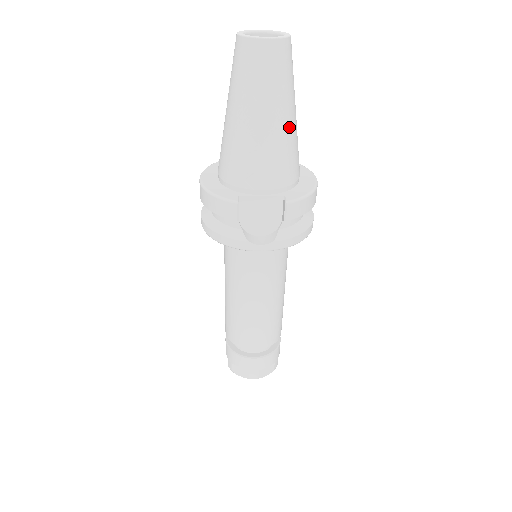
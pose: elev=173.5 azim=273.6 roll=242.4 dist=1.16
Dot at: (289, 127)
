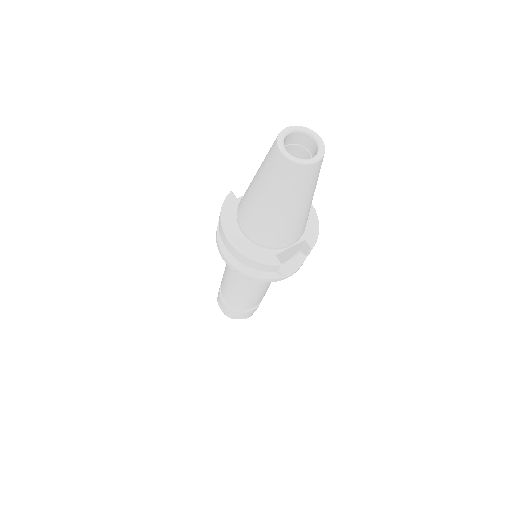
Dot at: occluded
